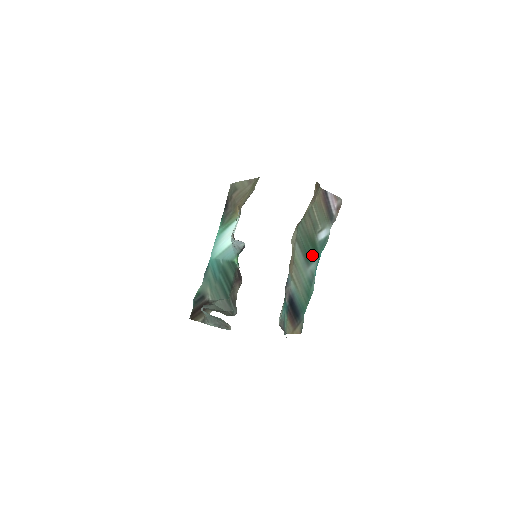
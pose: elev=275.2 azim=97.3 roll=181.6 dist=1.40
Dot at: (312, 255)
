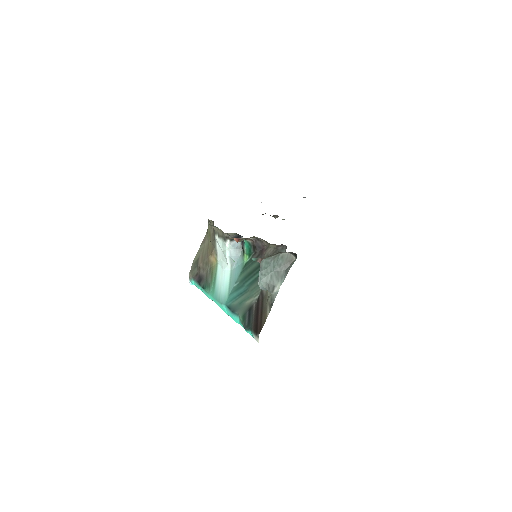
Dot at: occluded
